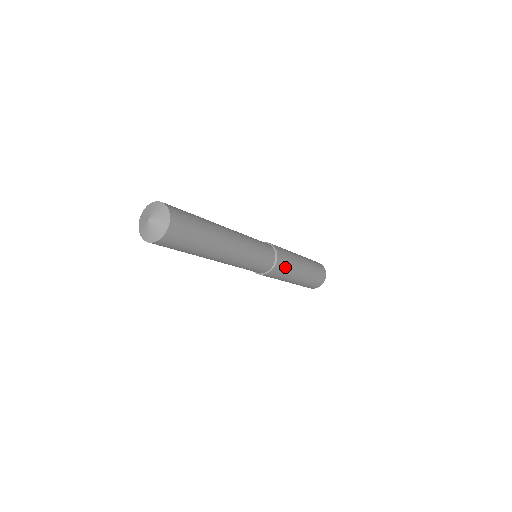
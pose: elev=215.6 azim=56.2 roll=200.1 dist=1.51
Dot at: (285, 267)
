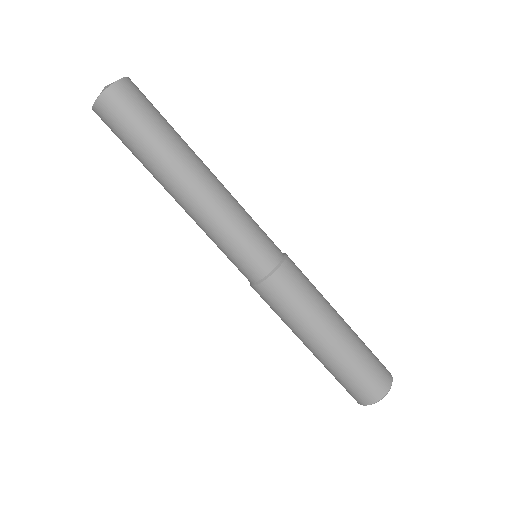
Dot at: (302, 282)
